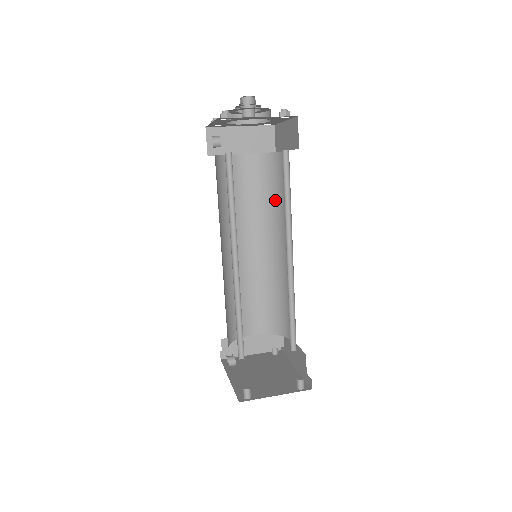
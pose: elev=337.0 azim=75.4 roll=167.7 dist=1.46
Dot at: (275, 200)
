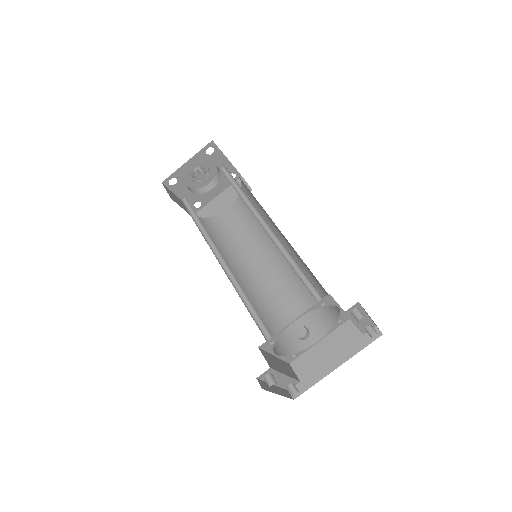
Dot at: (231, 244)
